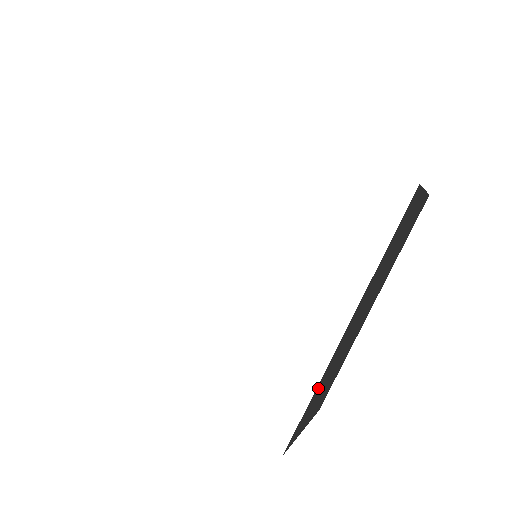
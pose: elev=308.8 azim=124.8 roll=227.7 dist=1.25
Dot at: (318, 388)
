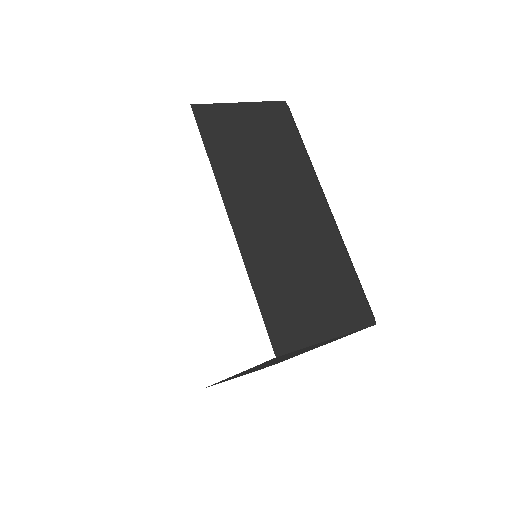
Dot at: (224, 380)
